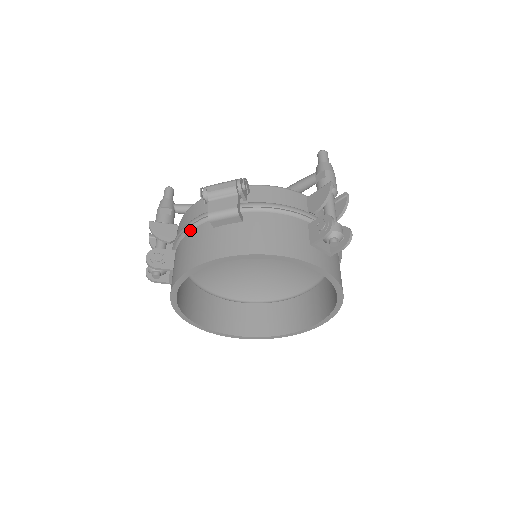
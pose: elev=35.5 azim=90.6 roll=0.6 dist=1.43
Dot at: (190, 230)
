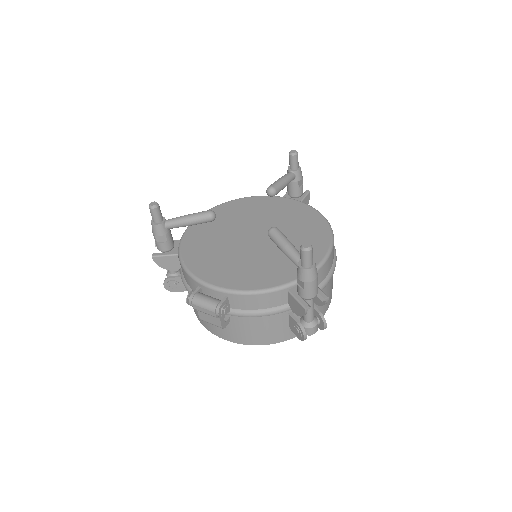
Dot at: occluded
